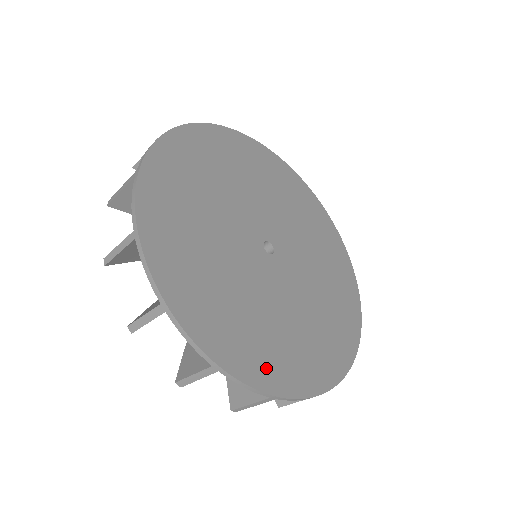
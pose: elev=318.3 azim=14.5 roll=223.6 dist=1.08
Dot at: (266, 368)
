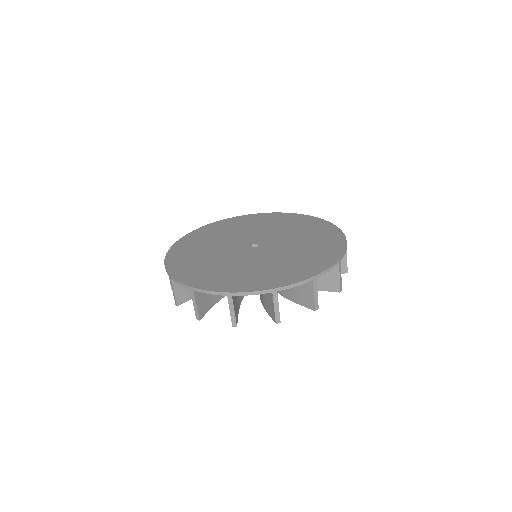
Dot at: (263, 283)
